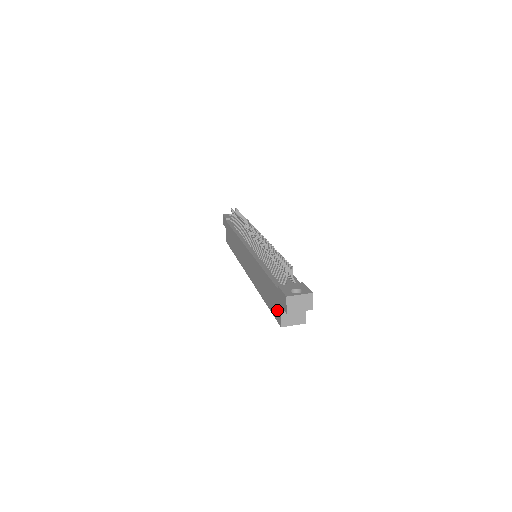
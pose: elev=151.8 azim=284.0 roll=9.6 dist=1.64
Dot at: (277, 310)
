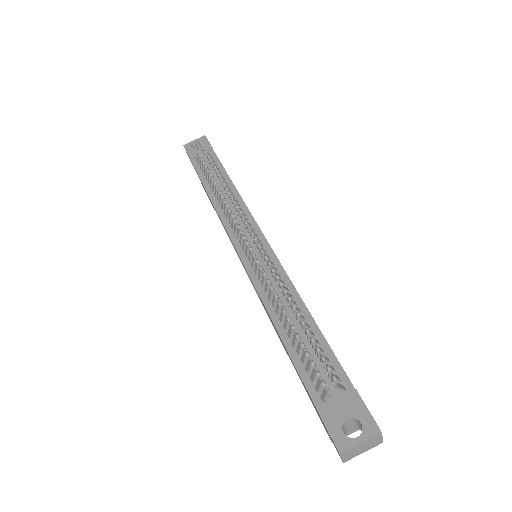
Dot at: occluded
